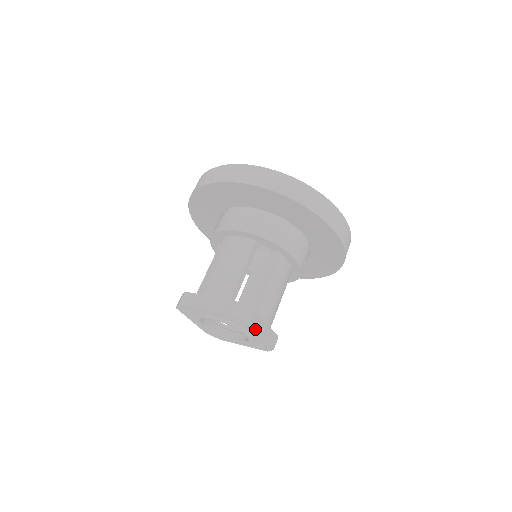
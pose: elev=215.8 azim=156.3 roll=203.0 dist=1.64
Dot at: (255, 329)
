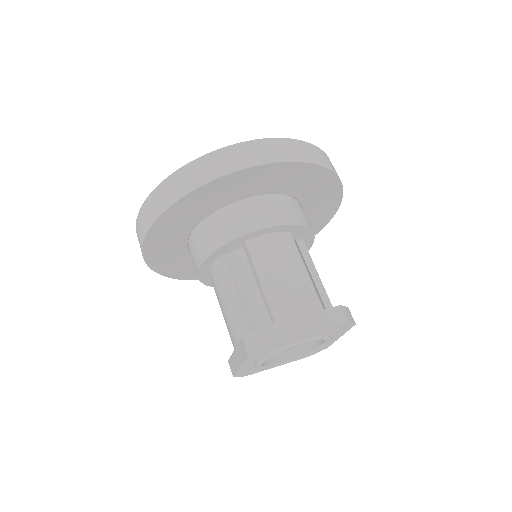
Dot at: (348, 329)
